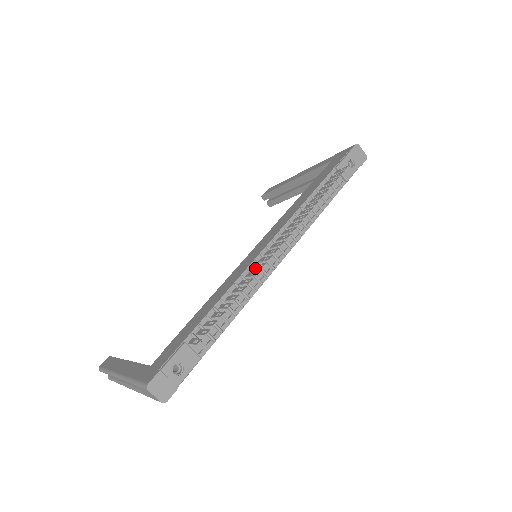
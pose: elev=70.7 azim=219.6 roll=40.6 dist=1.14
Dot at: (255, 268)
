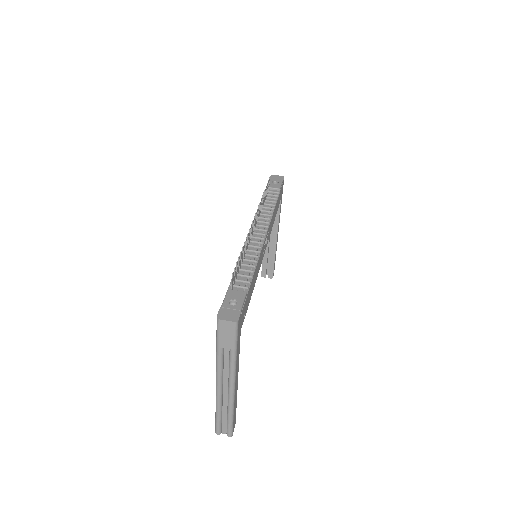
Dot at: (248, 240)
